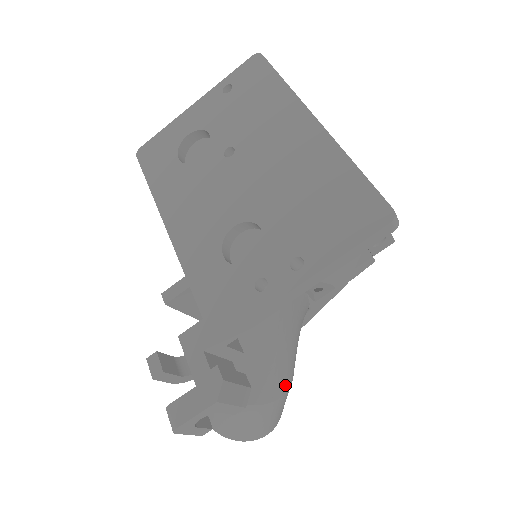
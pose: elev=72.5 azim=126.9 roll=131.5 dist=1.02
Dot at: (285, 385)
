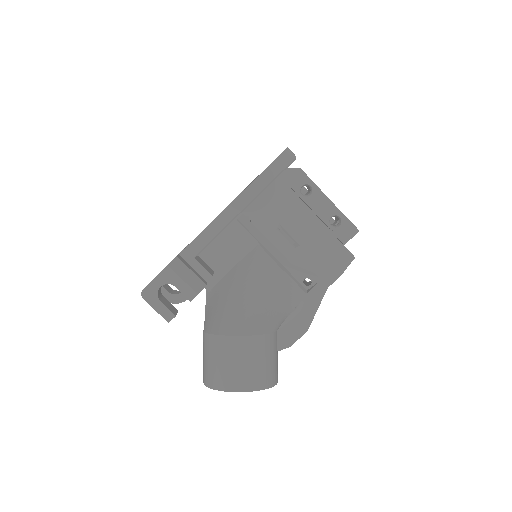
Dot at: (257, 328)
